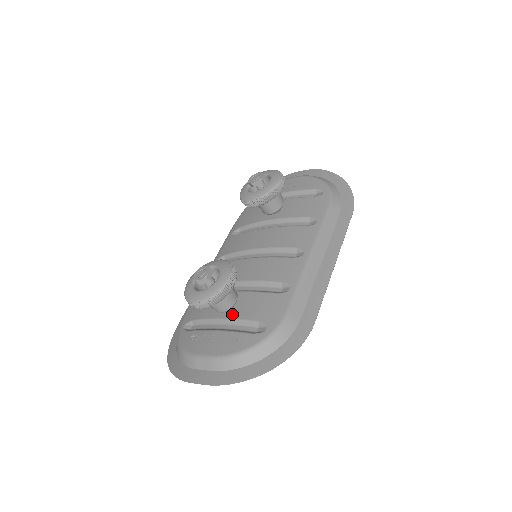
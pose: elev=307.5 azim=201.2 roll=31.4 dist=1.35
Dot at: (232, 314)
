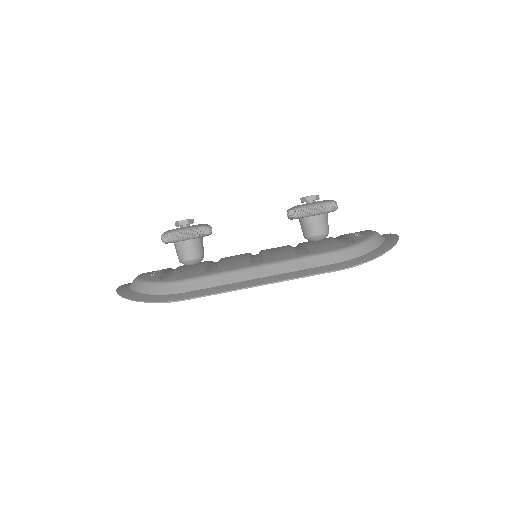
Dot at: (181, 267)
